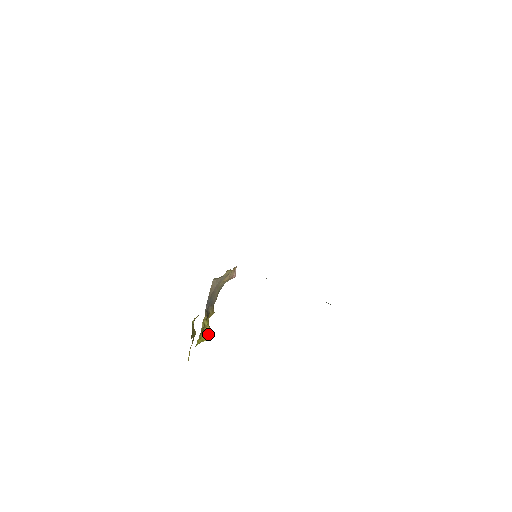
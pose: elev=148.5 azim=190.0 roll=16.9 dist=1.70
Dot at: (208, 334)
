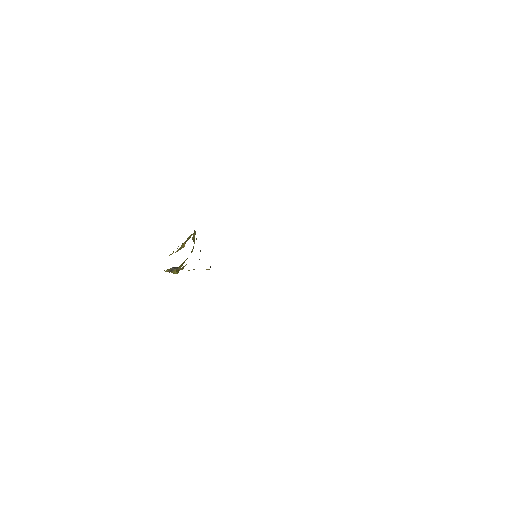
Dot at: (174, 272)
